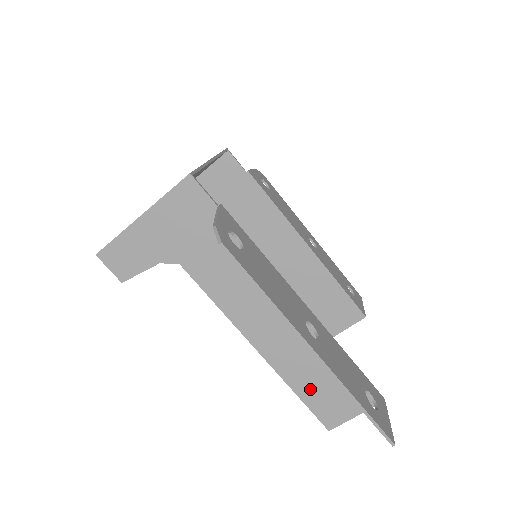
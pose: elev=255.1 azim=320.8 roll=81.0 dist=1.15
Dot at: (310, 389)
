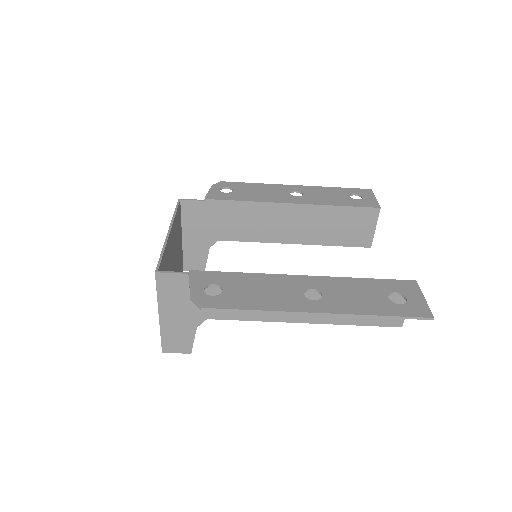
Dot at: occluded
